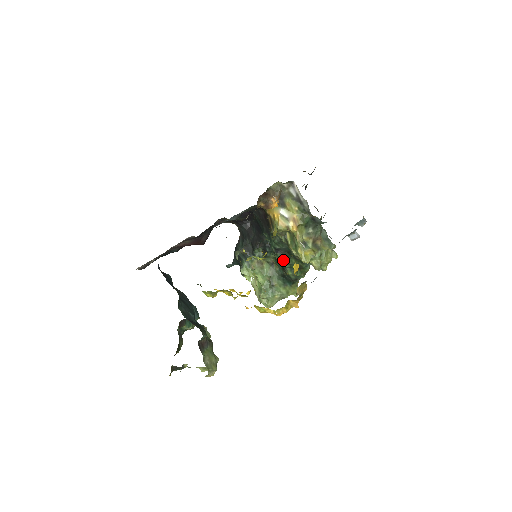
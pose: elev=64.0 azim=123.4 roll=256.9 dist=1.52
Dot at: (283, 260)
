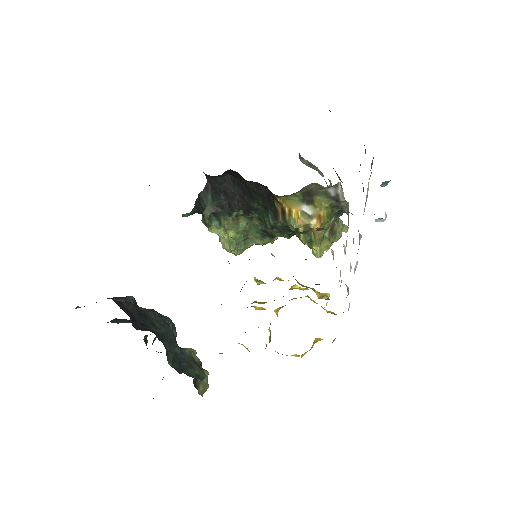
Dot at: occluded
